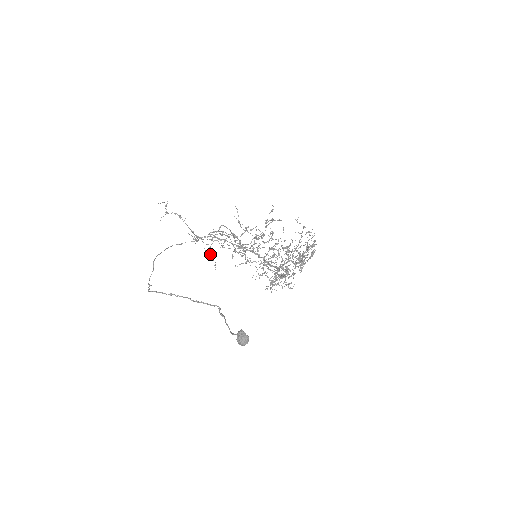
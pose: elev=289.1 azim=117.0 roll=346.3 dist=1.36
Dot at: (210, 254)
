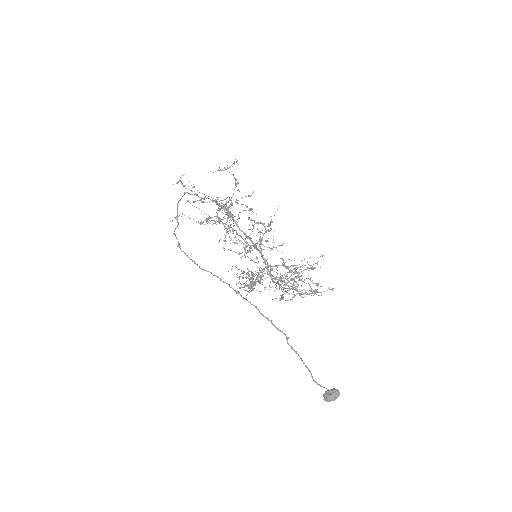
Dot at: (208, 221)
